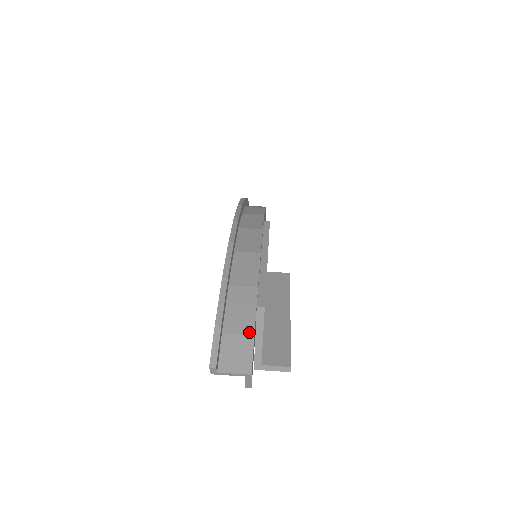
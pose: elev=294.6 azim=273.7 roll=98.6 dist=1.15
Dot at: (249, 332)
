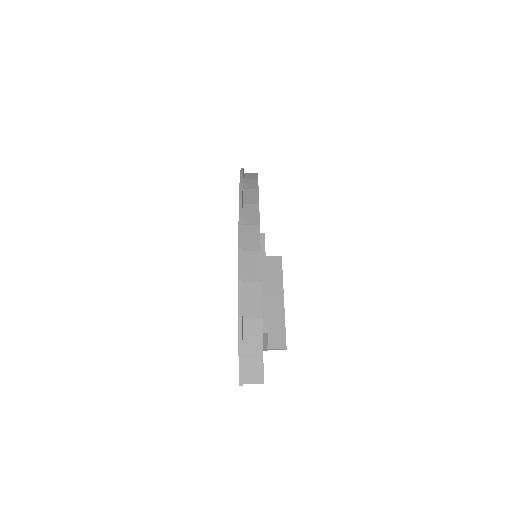
Dot at: (260, 355)
